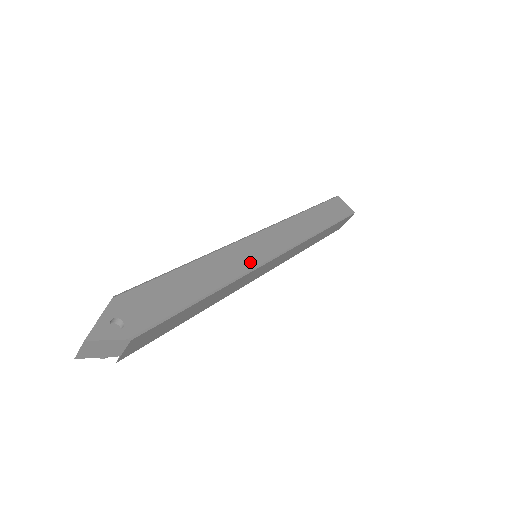
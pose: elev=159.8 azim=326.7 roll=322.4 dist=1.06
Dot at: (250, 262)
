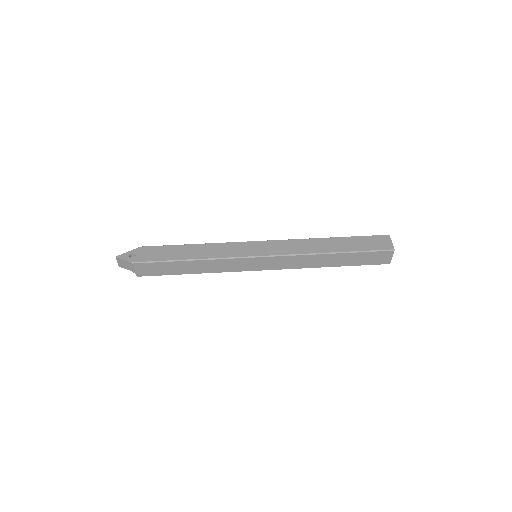
Dot at: (233, 254)
